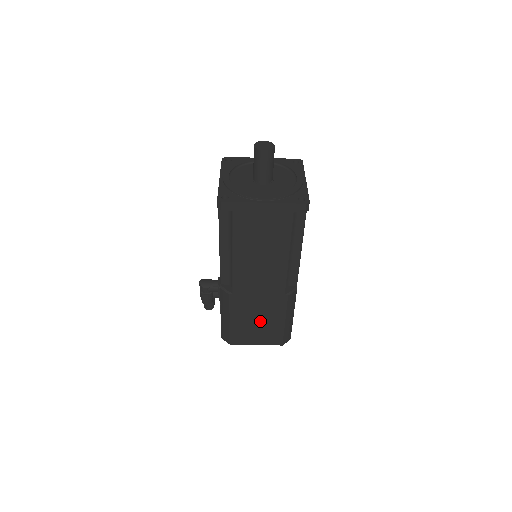
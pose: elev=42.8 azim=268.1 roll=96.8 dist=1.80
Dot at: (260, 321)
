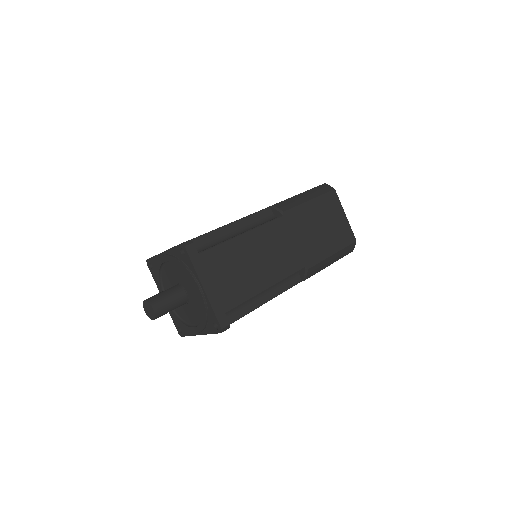
Dot at: occluded
